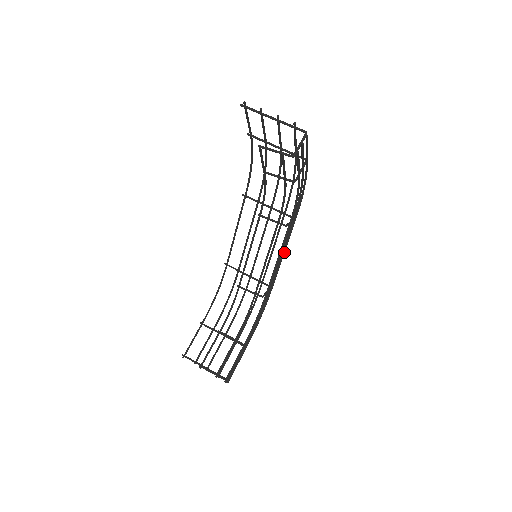
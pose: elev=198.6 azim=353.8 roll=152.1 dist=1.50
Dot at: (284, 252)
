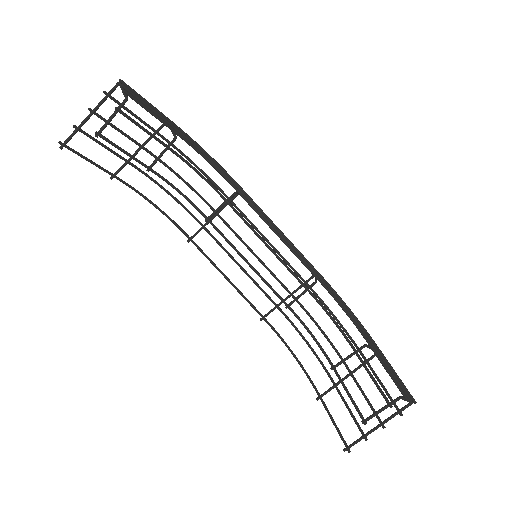
Dot at: (275, 226)
